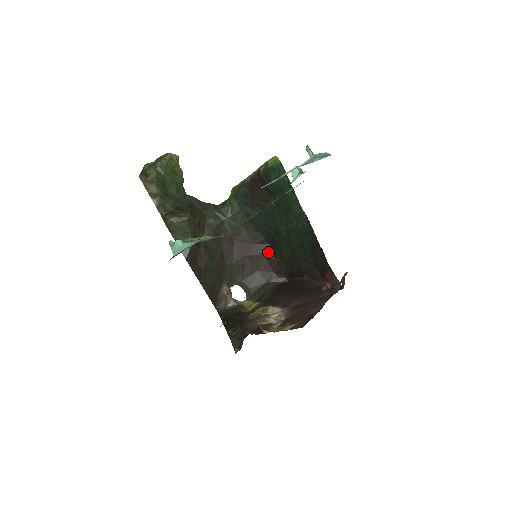
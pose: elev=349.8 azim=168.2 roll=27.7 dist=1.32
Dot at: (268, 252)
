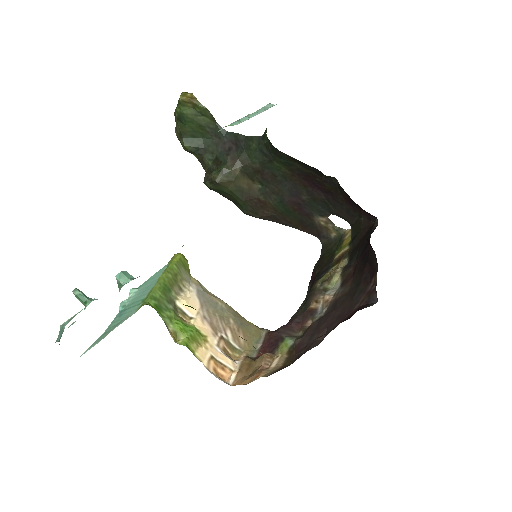
Dot at: (340, 188)
